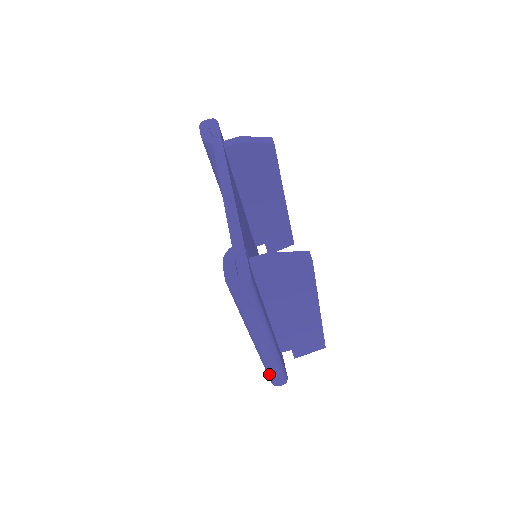
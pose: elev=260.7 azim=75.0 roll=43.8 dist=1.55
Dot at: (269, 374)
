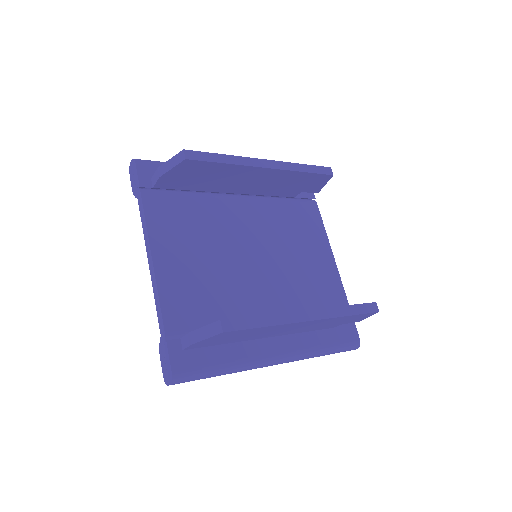
Dot at: occluded
